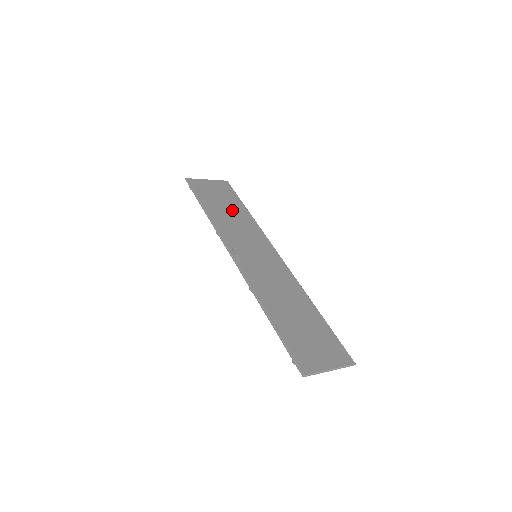
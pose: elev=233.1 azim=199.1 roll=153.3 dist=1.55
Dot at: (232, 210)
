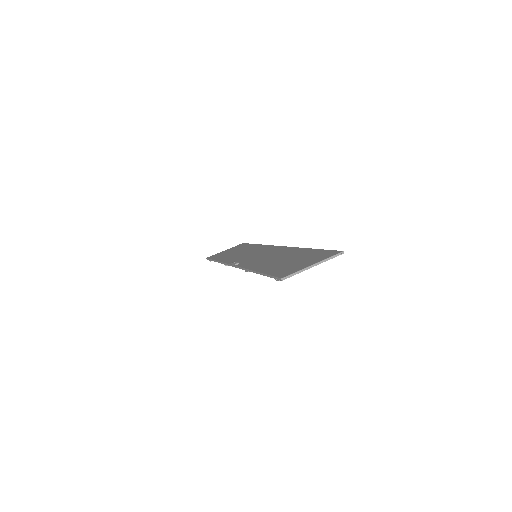
Dot at: (242, 250)
